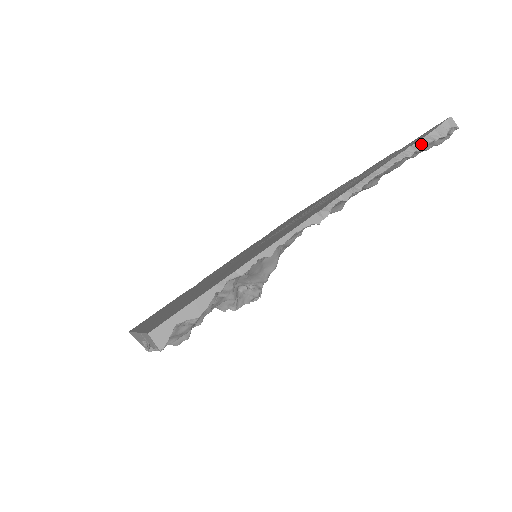
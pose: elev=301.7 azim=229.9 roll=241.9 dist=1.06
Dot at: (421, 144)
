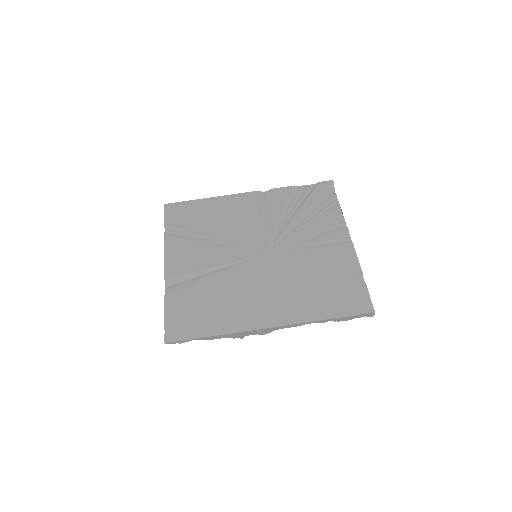
Dot at: occluded
